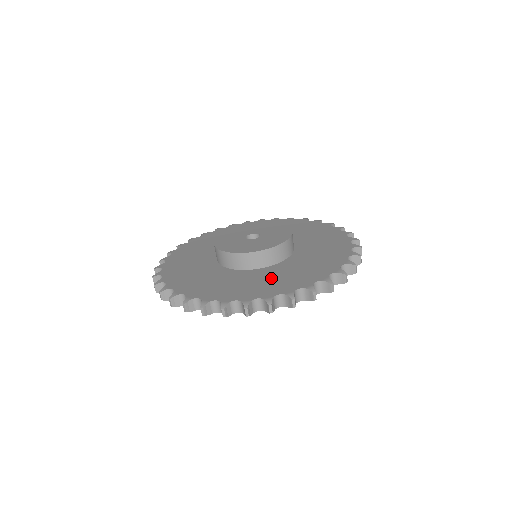
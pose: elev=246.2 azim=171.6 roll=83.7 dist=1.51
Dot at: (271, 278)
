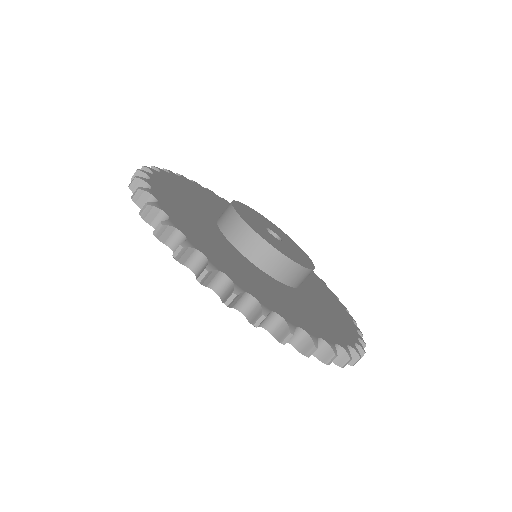
Dot at: (205, 230)
